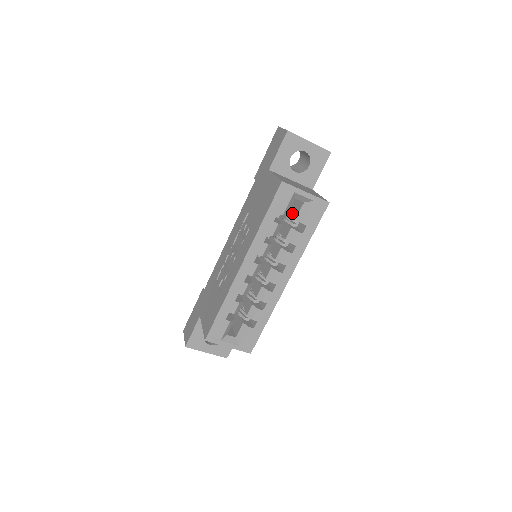
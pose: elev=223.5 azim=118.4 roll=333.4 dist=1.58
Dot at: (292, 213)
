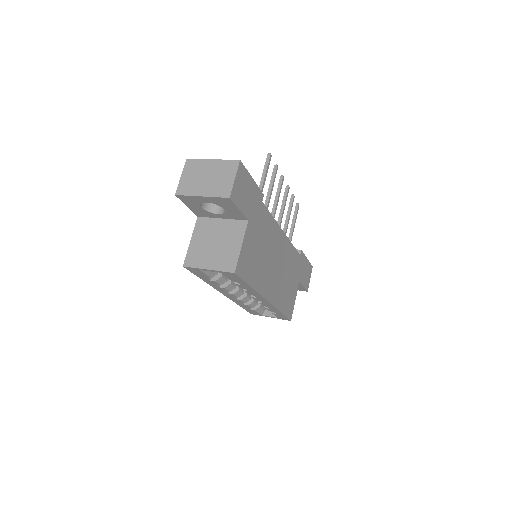
Dot at: occluded
